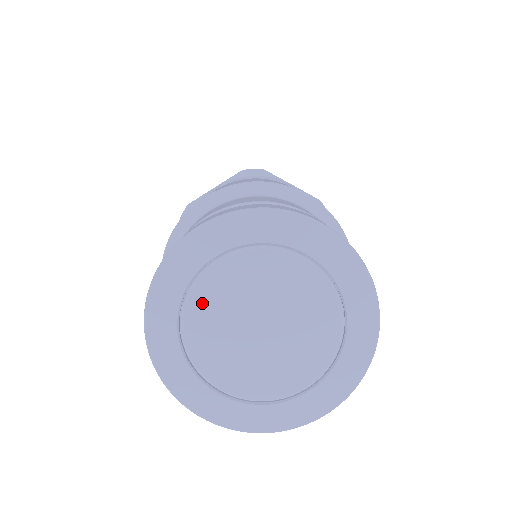
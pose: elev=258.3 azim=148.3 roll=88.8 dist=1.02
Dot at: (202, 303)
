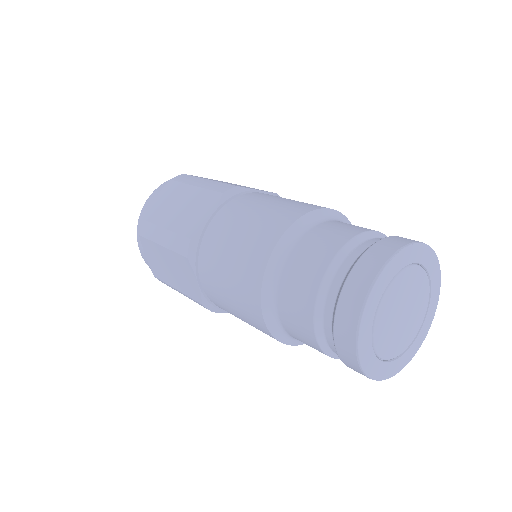
Dot at: (400, 282)
